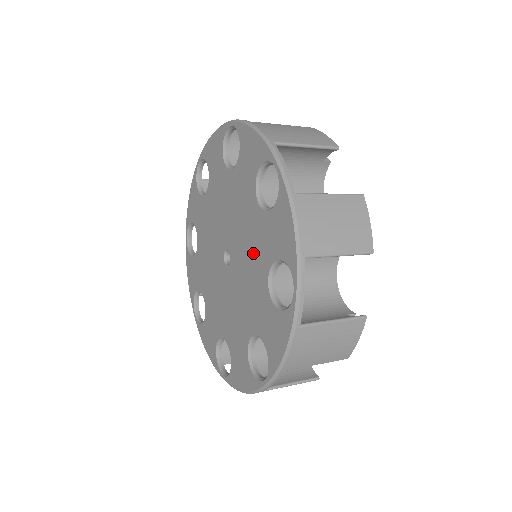
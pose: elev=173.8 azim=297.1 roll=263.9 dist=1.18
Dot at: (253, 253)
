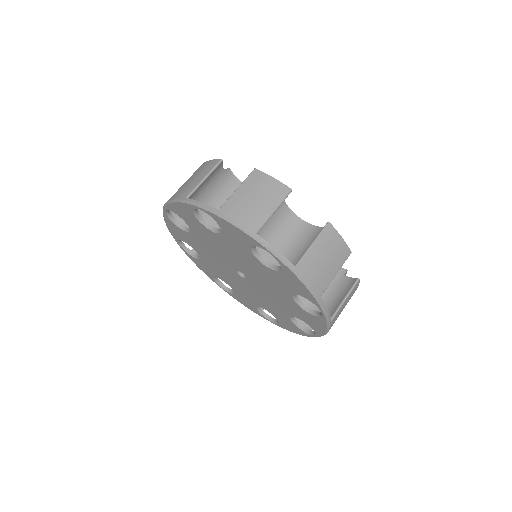
Dot at: (278, 301)
